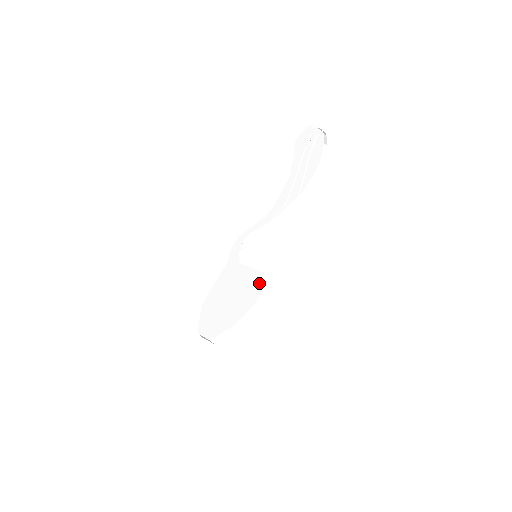
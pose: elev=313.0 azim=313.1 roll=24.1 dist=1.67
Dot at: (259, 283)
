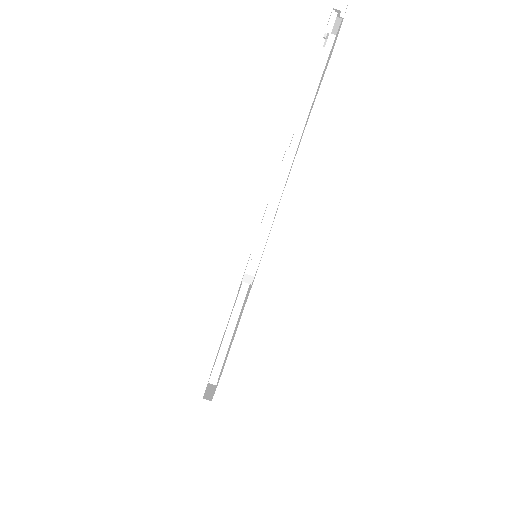
Dot at: occluded
